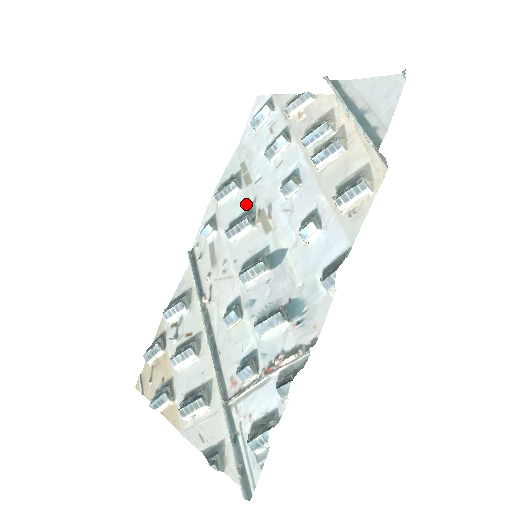
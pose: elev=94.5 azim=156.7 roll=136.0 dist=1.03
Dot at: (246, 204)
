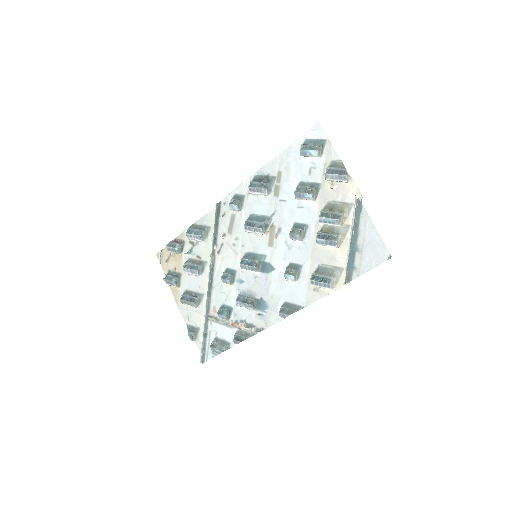
Dot at: (267, 211)
